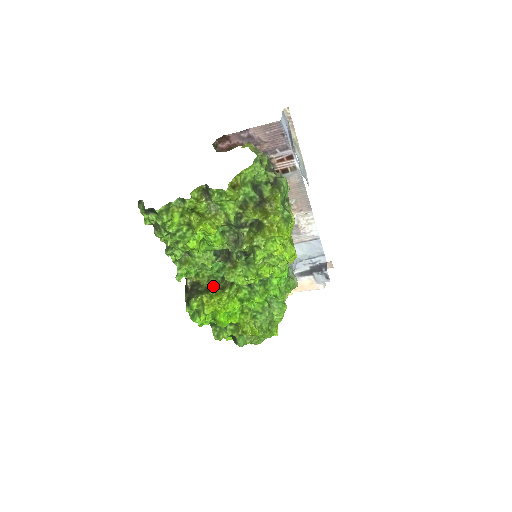
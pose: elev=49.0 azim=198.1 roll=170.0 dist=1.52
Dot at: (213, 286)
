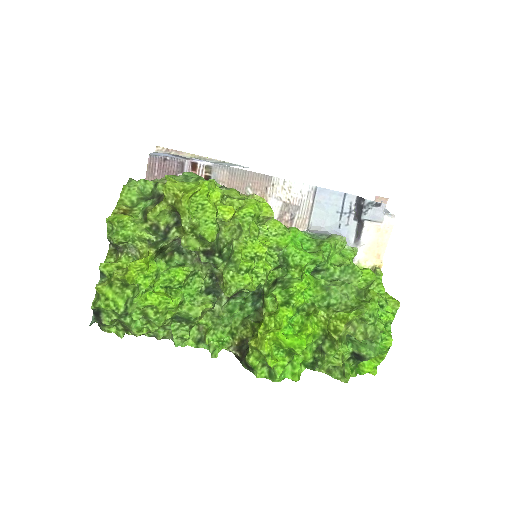
Dot at: (252, 325)
